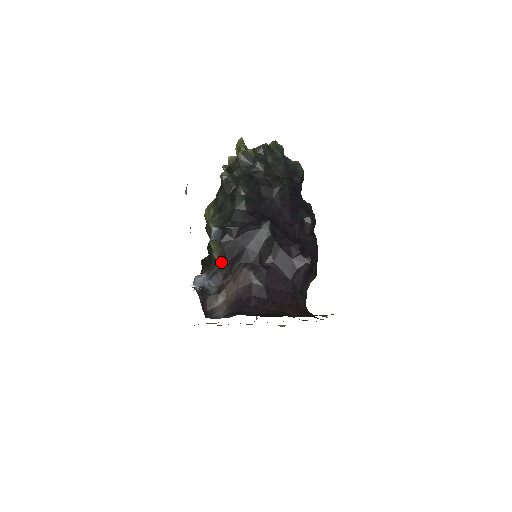
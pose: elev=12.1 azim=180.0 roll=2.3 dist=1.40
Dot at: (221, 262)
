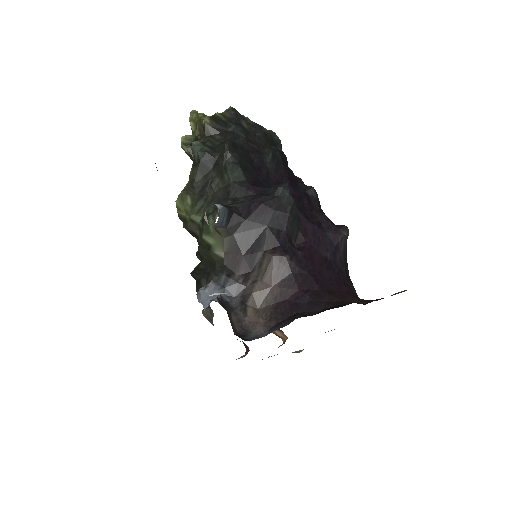
Dot at: (232, 259)
